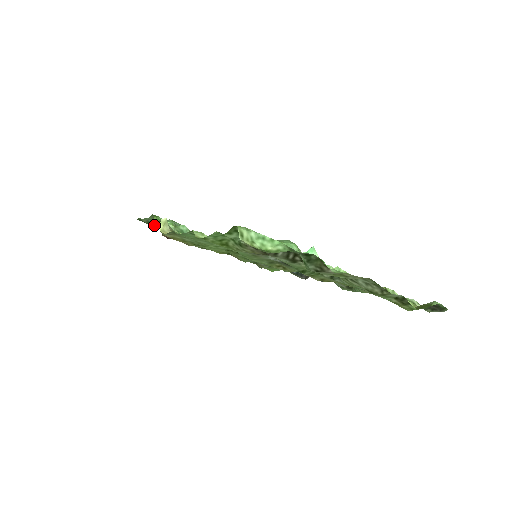
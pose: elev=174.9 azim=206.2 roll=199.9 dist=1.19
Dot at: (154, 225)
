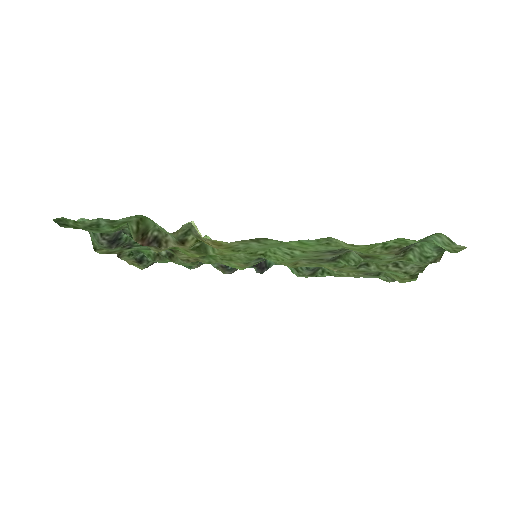
Dot at: (160, 230)
